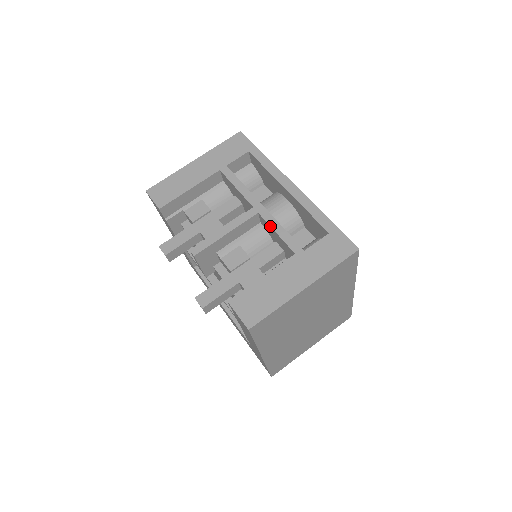
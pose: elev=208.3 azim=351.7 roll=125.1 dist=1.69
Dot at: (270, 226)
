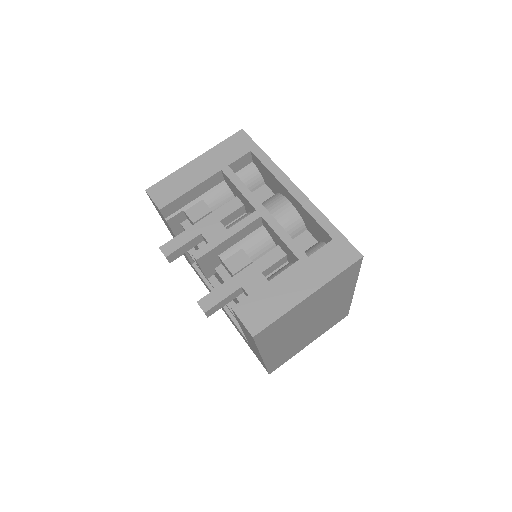
Dot at: (273, 230)
